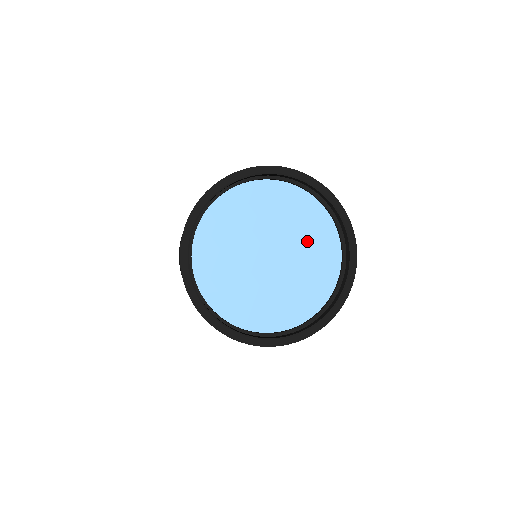
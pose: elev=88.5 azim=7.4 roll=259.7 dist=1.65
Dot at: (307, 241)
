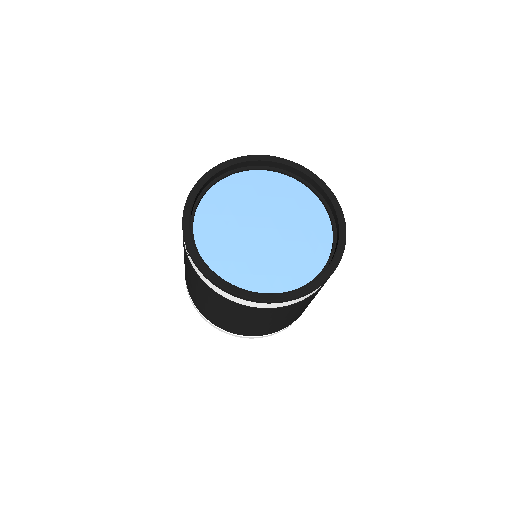
Dot at: (301, 223)
